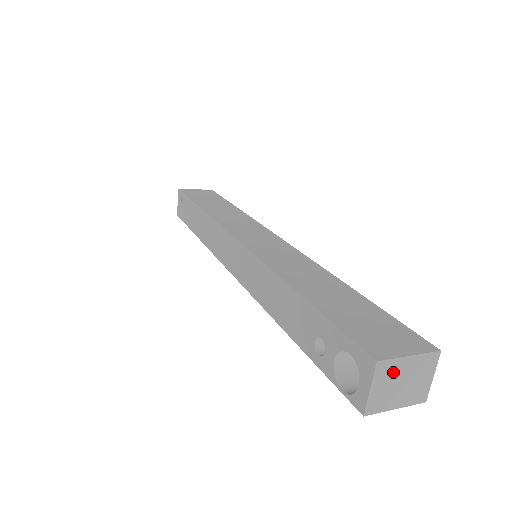
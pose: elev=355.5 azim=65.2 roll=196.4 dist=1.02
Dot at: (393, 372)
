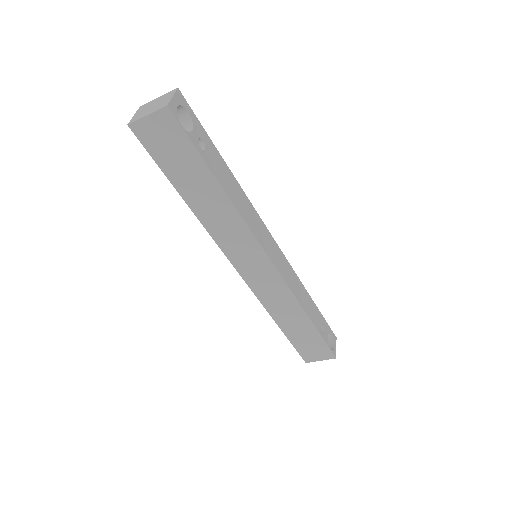
Dot at: (148, 106)
